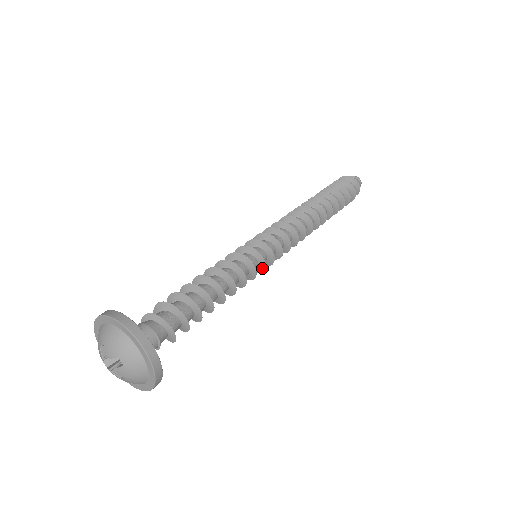
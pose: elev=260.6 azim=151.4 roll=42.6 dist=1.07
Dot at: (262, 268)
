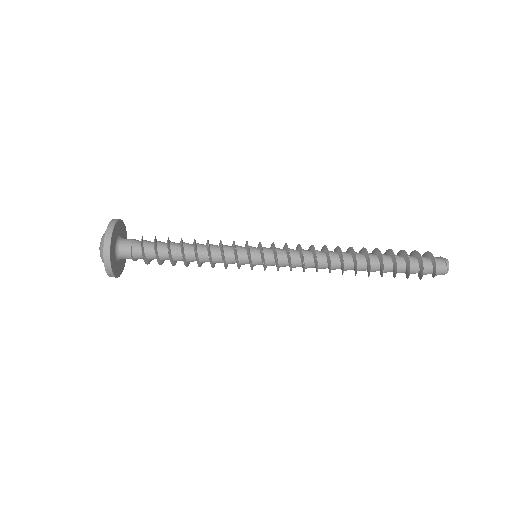
Dot at: (250, 263)
